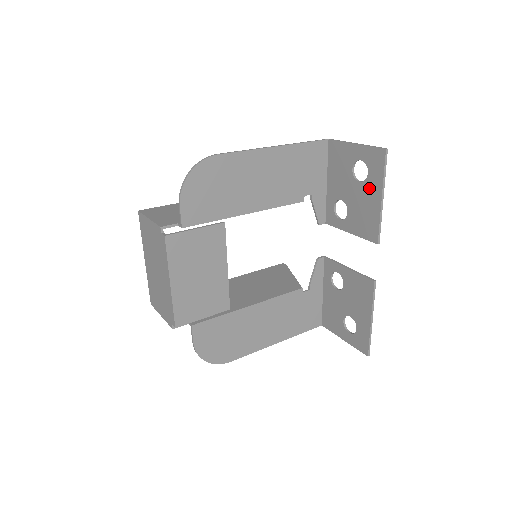
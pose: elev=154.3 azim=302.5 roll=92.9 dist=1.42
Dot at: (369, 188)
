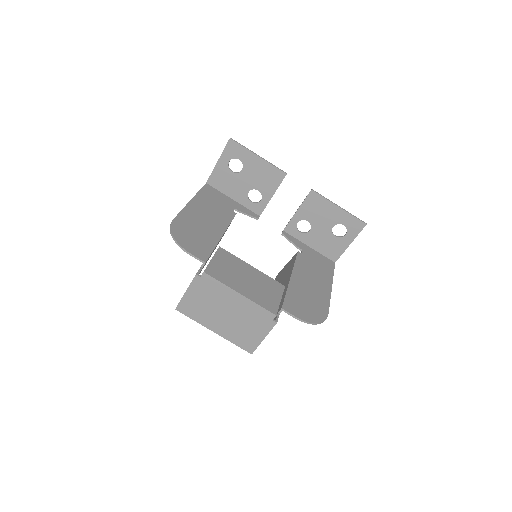
Dot at: (249, 163)
